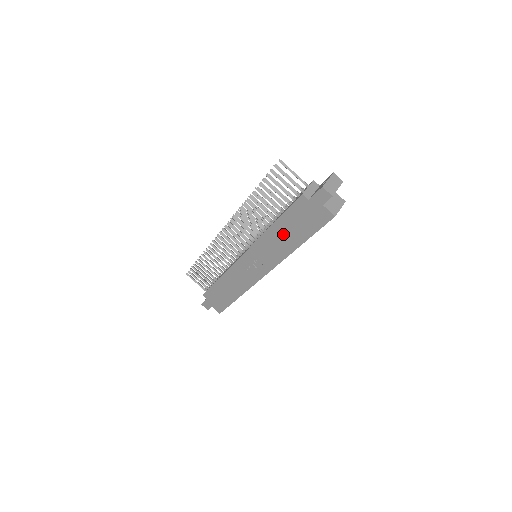
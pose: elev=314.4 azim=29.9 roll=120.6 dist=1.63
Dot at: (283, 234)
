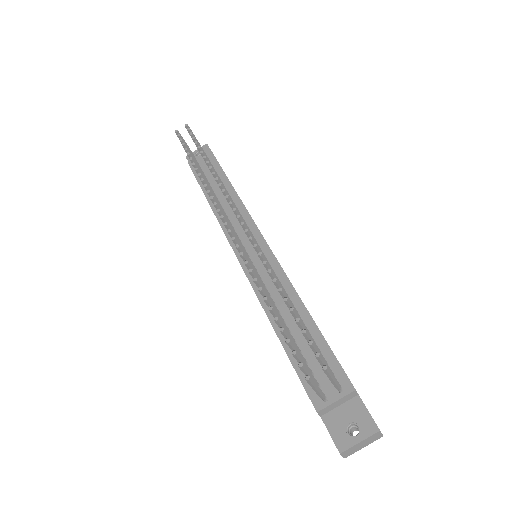
Dot at: occluded
